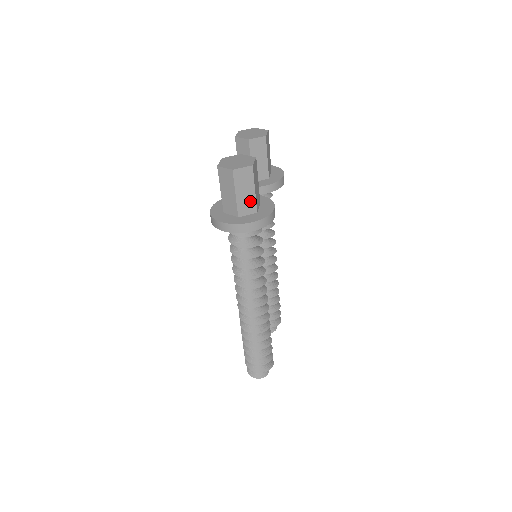
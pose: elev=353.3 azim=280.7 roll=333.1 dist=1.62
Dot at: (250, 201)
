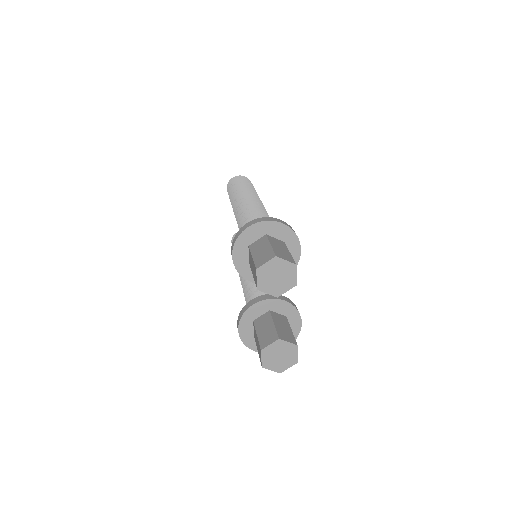
Dot at: occluded
